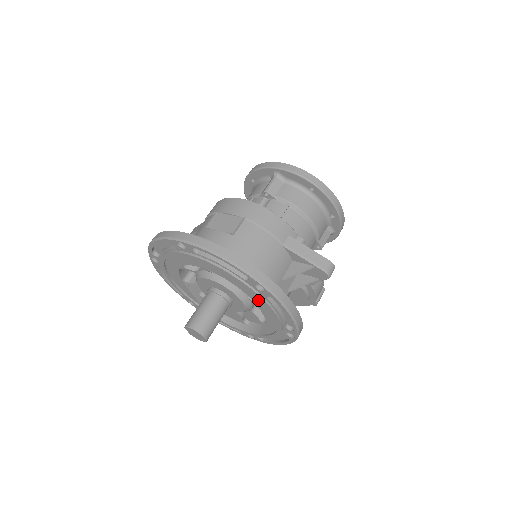
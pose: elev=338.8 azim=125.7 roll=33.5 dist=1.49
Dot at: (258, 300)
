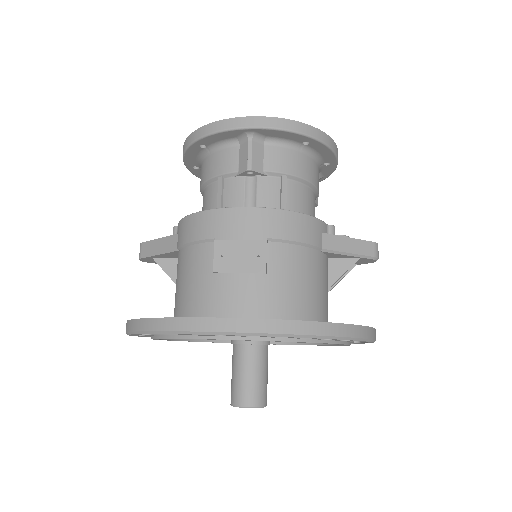
Dot at: occluded
